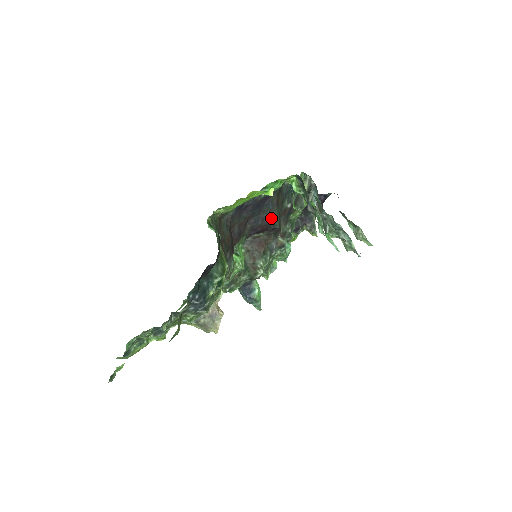
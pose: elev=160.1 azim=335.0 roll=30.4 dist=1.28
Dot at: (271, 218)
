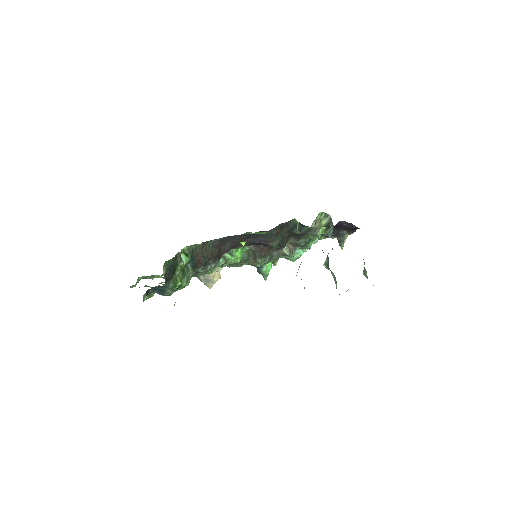
Dot at: (269, 241)
